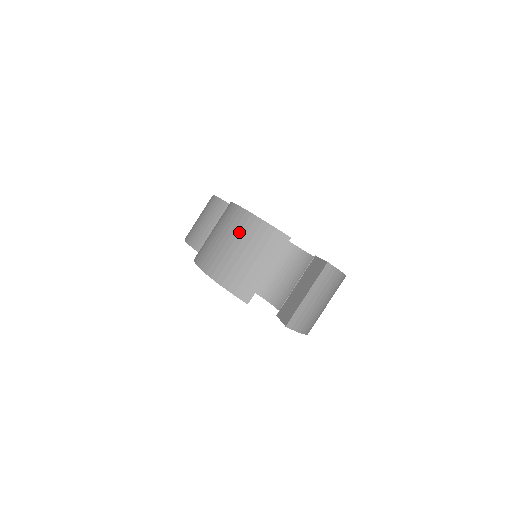
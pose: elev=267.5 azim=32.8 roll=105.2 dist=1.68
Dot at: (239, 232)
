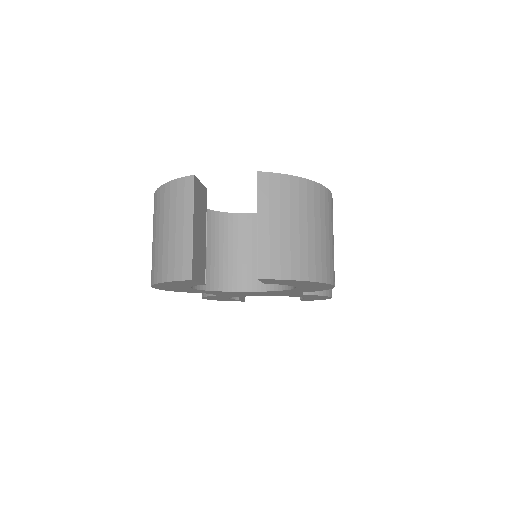
Dot at: (156, 216)
